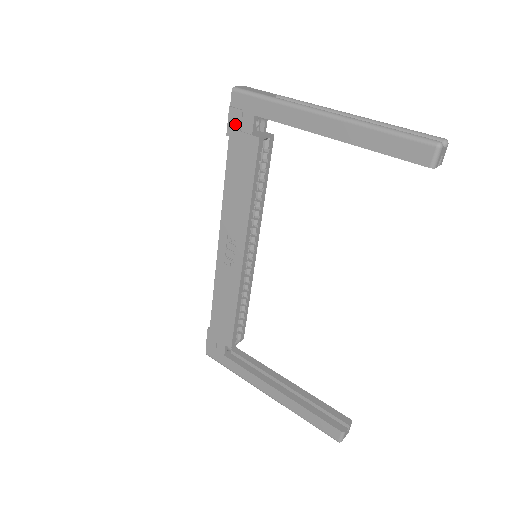
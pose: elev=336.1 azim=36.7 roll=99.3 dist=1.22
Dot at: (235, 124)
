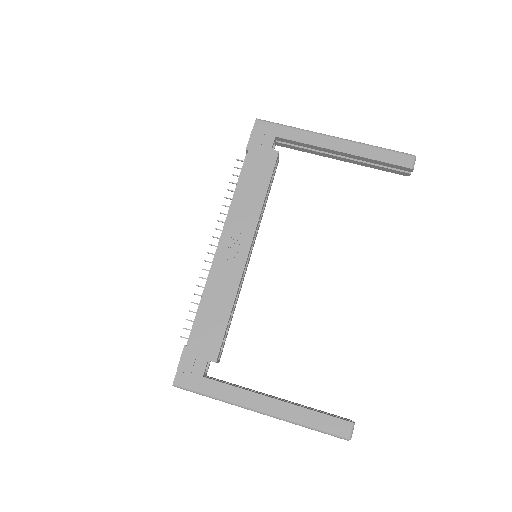
Dot at: (256, 142)
